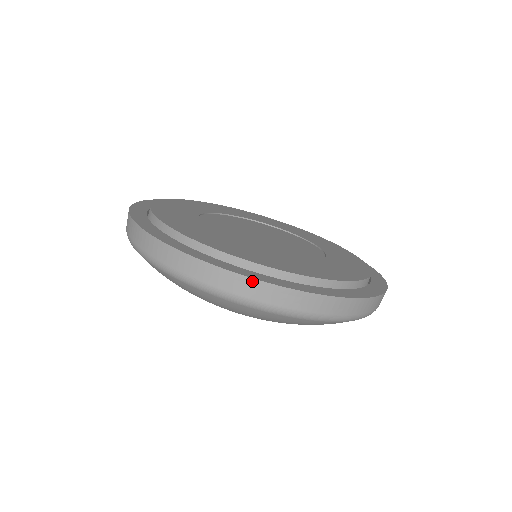
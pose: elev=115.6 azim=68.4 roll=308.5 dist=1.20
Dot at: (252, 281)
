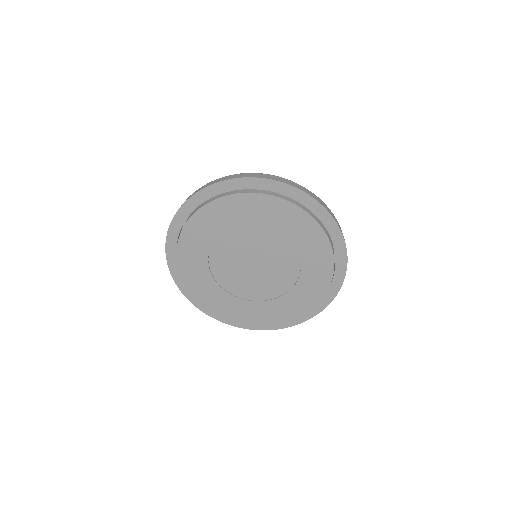
Dot at: (181, 291)
